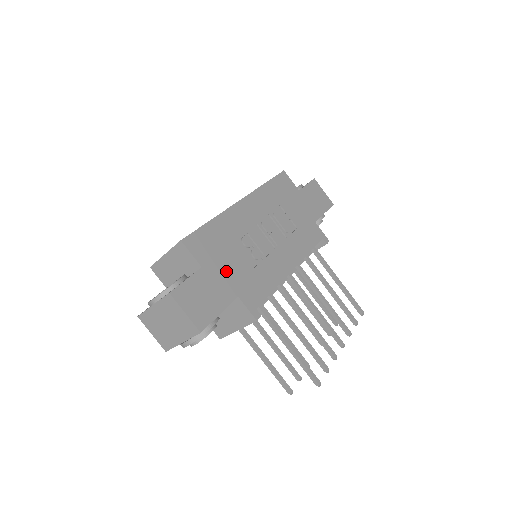
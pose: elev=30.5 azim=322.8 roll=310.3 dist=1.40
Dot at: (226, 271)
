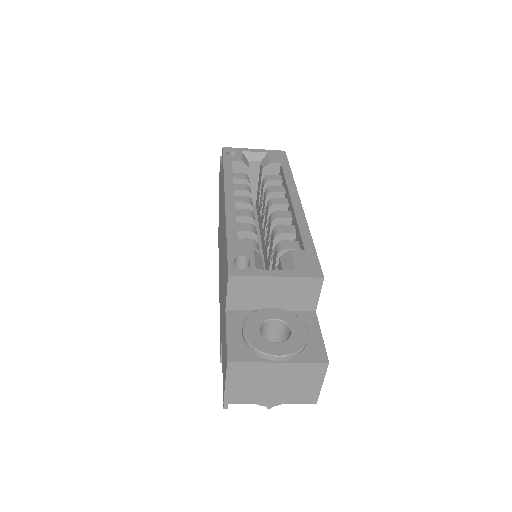
Dot at: occluded
